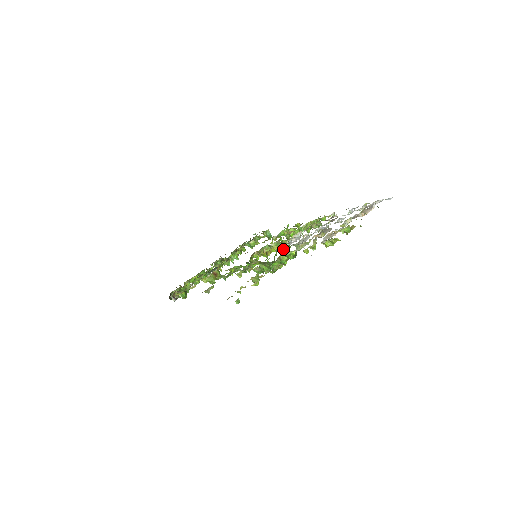
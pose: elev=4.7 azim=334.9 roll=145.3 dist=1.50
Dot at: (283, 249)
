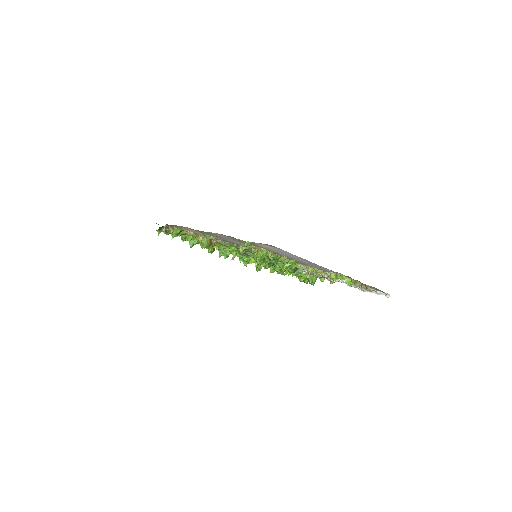
Dot at: occluded
